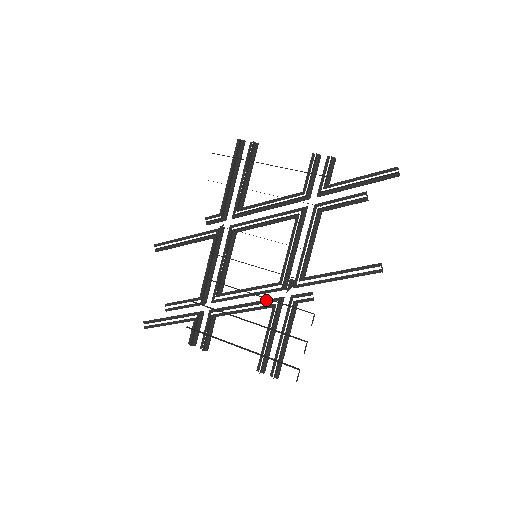
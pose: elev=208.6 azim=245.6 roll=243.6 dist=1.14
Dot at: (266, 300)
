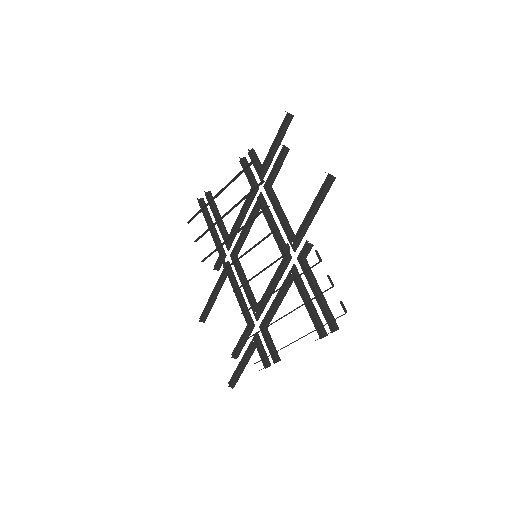
Dot at: (285, 279)
